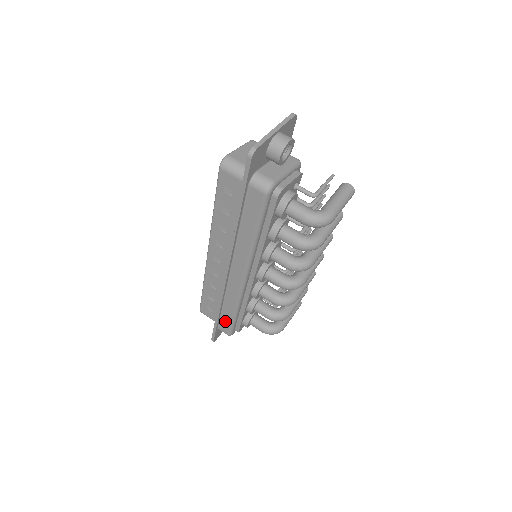
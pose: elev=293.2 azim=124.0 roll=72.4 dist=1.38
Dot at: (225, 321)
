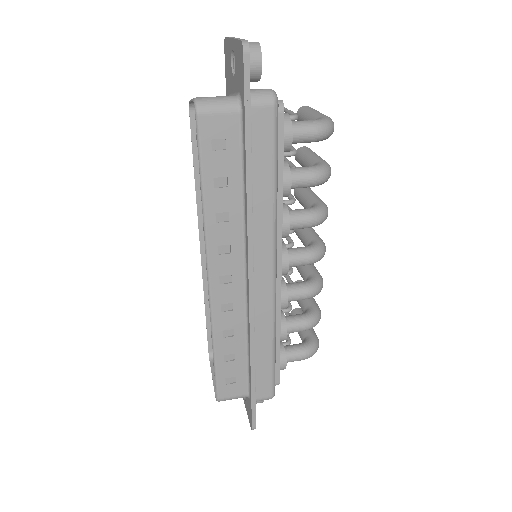
Dot at: (263, 376)
